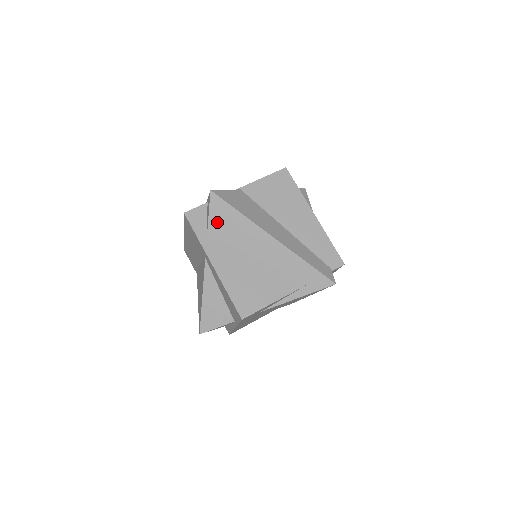
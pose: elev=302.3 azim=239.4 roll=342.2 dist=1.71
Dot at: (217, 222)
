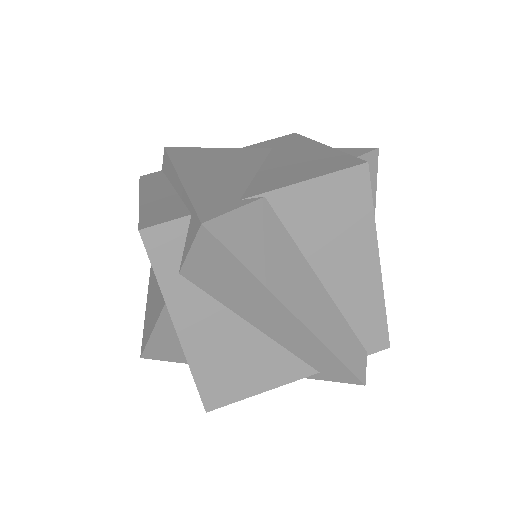
Dot at: (201, 268)
